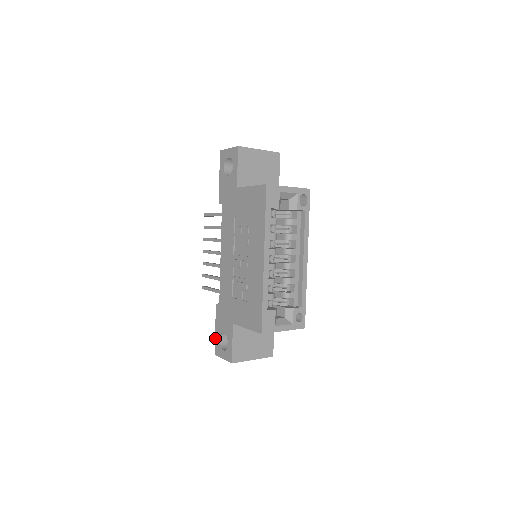
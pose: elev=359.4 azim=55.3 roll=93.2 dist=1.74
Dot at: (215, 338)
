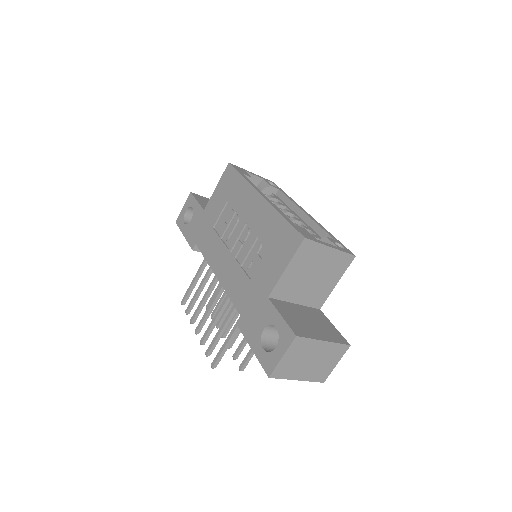
Dot at: (257, 357)
